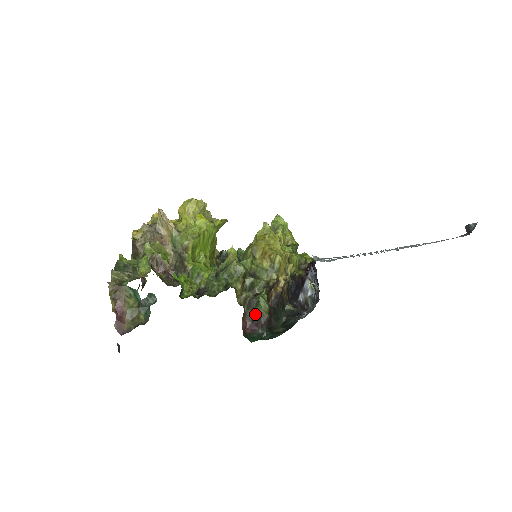
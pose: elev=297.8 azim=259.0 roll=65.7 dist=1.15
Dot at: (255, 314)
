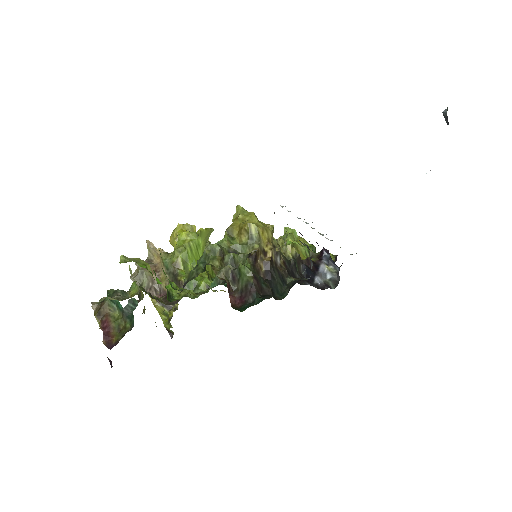
Dot at: (241, 285)
